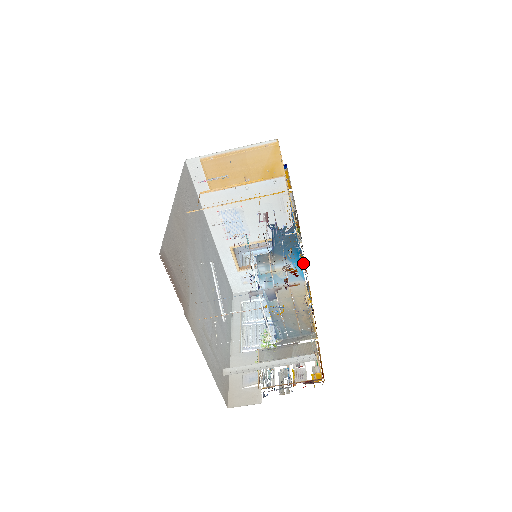
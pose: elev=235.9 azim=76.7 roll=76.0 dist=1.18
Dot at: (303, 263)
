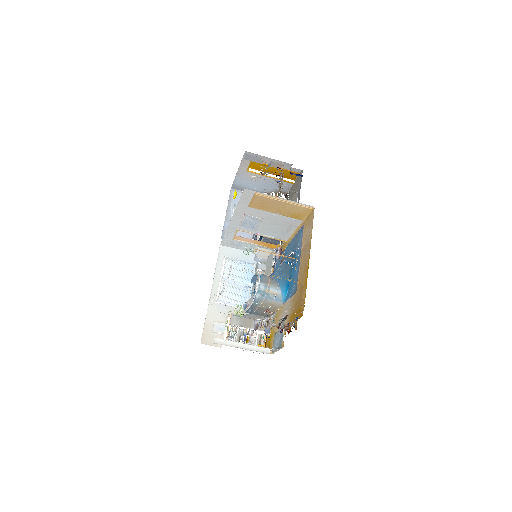
Dot at: occluded
